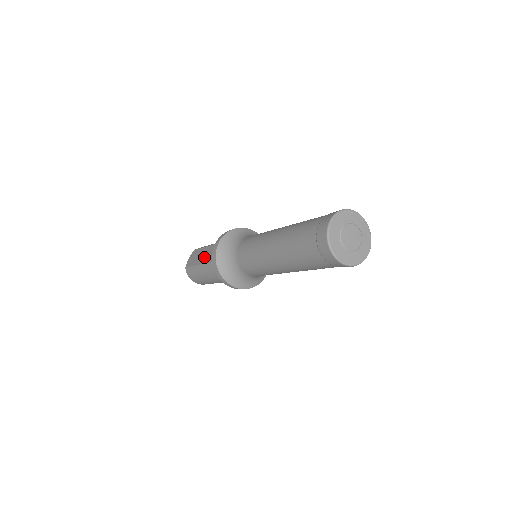
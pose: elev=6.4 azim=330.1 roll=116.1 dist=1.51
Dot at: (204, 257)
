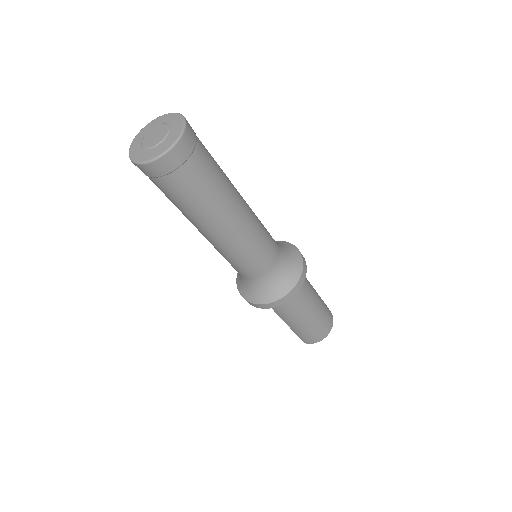
Dot at: occluded
